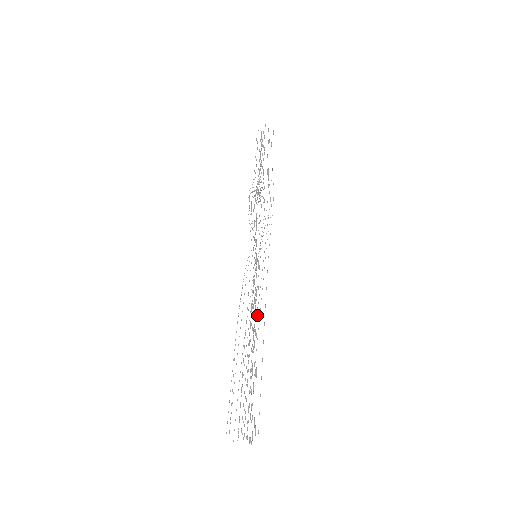
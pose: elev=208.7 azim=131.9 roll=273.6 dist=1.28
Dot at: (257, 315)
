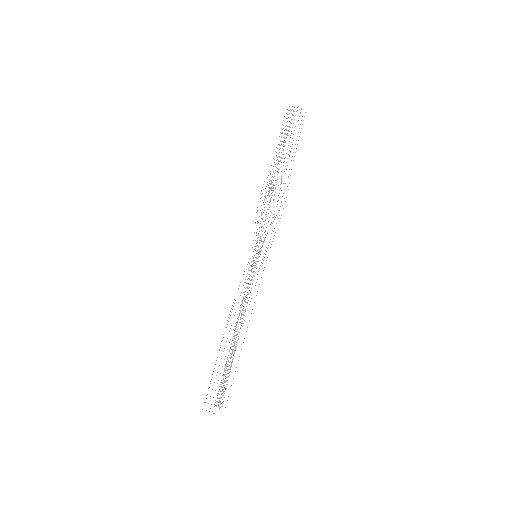
Dot at: occluded
